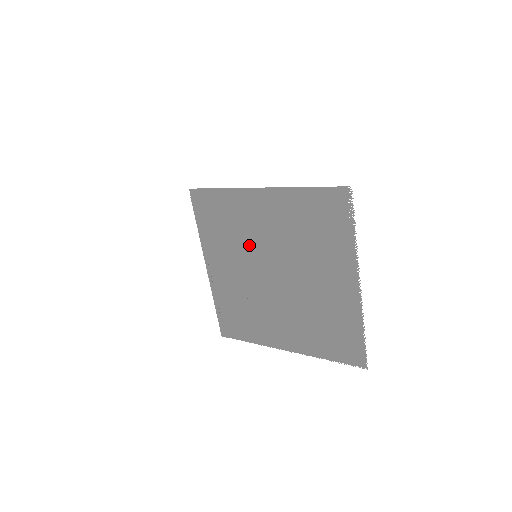
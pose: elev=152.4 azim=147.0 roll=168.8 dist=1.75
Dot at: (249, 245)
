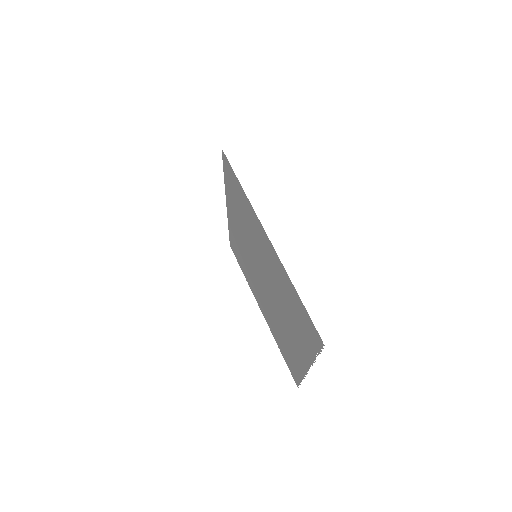
Dot at: (253, 245)
